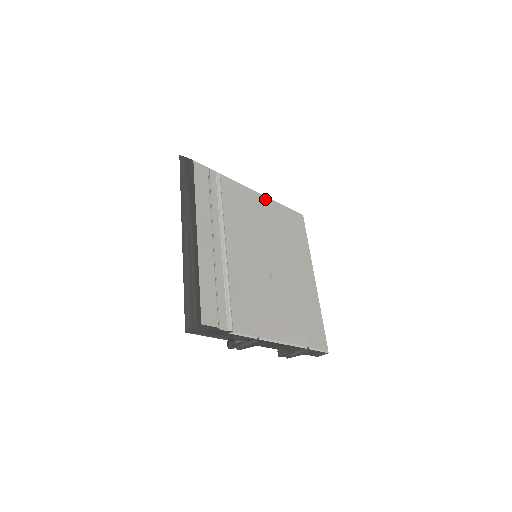
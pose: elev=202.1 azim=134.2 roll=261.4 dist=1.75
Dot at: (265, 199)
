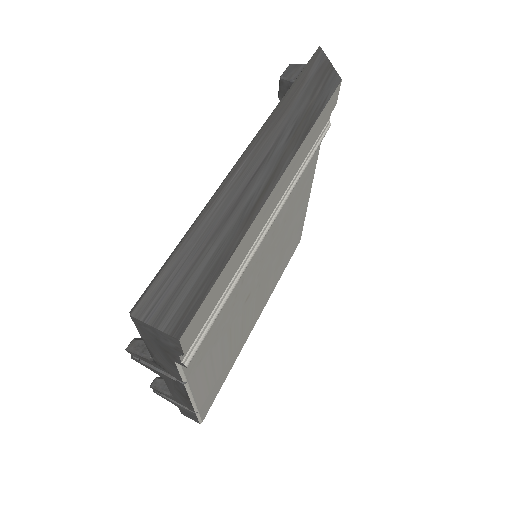
Dot at: (308, 196)
